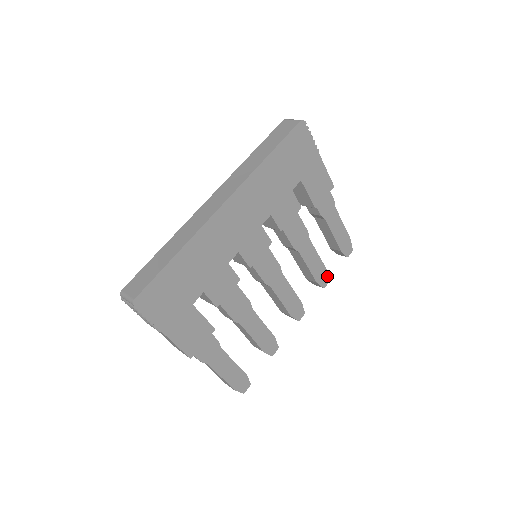
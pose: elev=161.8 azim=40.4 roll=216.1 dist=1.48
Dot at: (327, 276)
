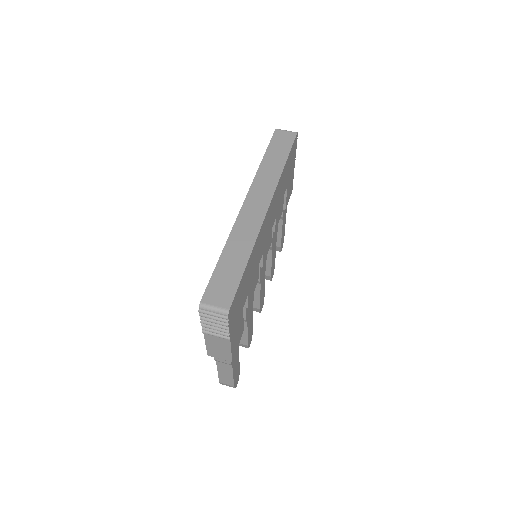
Dot at: occluded
